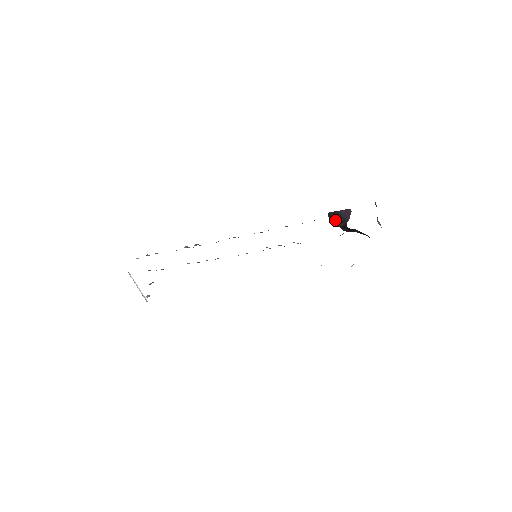
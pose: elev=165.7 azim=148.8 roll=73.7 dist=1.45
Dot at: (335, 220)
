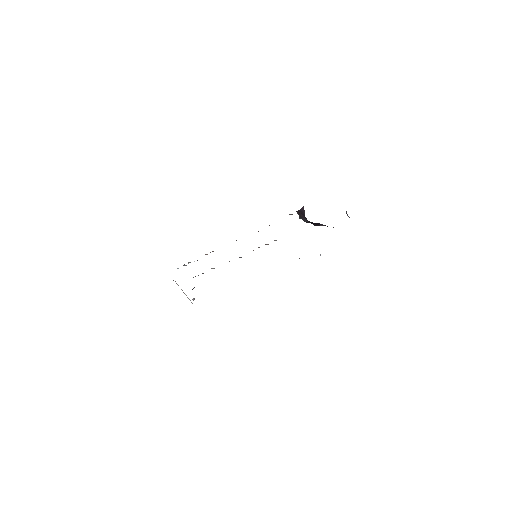
Dot at: (302, 217)
